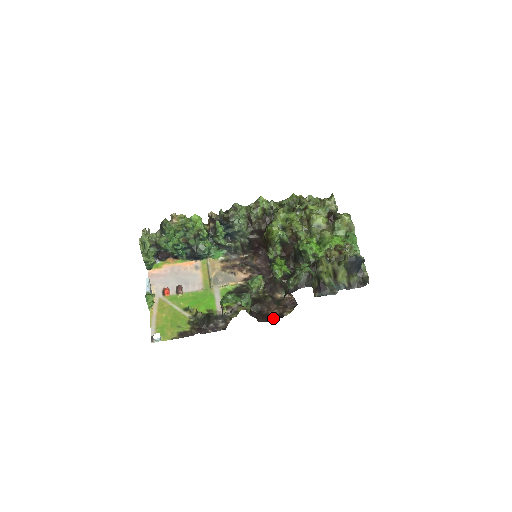
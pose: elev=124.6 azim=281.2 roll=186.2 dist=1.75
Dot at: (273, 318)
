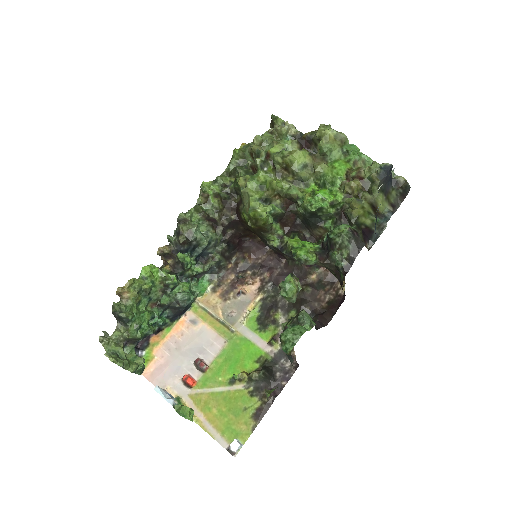
Dot at: (334, 308)
